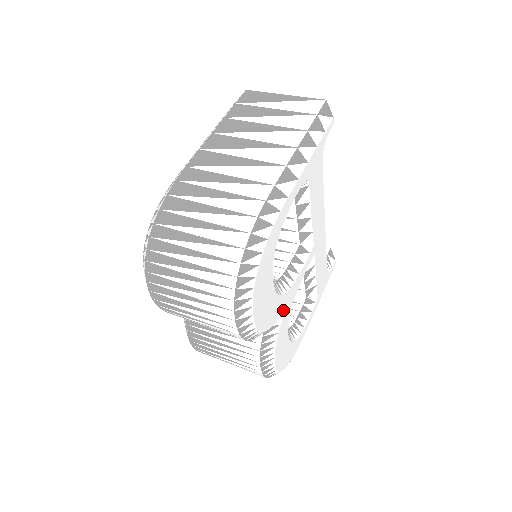
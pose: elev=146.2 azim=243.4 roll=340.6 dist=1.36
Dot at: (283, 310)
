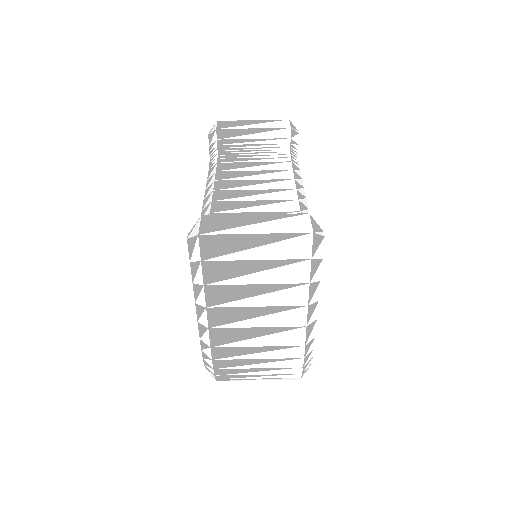
Dot at: occluded
